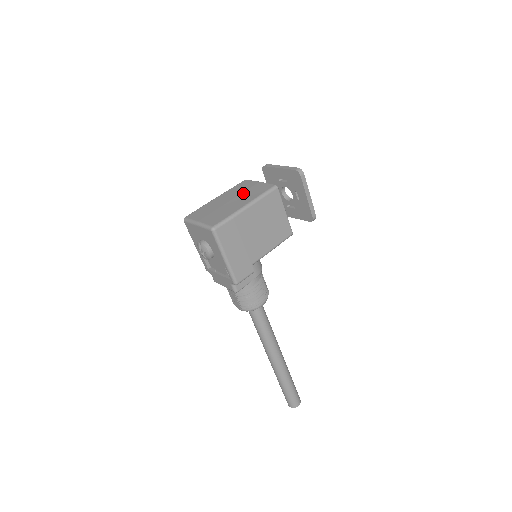
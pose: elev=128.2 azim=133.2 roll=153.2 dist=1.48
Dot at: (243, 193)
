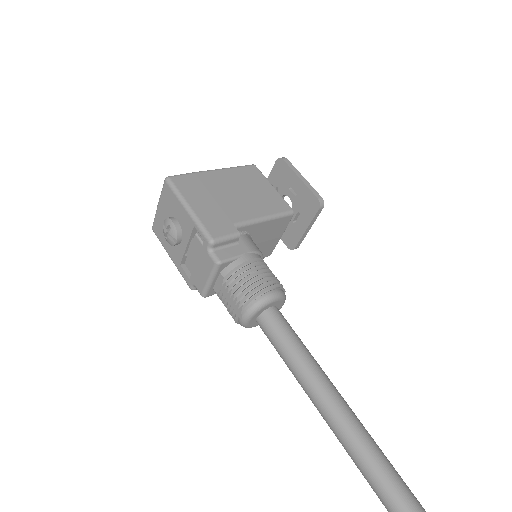
Dot at: occluded
